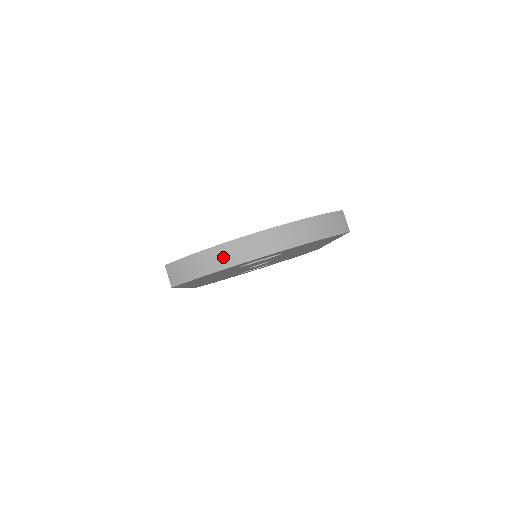
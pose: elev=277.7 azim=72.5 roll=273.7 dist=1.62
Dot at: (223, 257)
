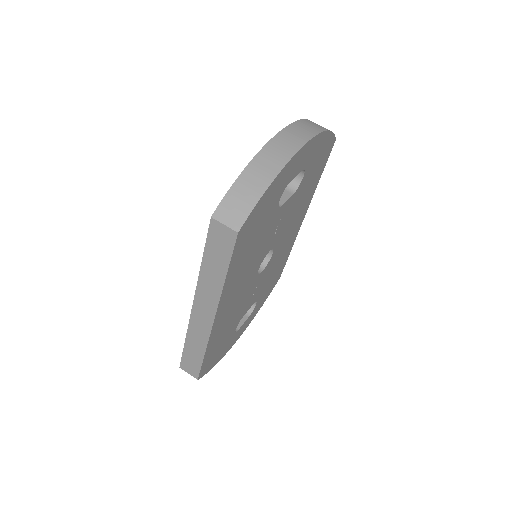
Dot at: (275, 156)
